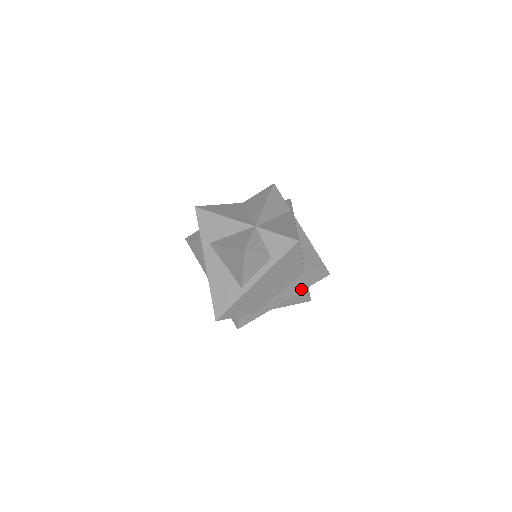
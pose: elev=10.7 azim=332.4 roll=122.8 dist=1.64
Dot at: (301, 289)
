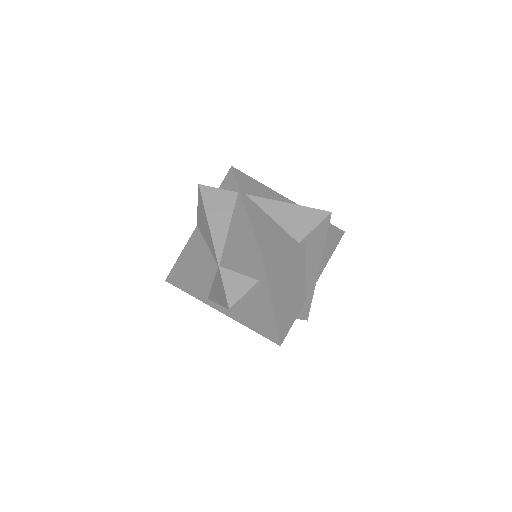
Dot at: (321, 249)
